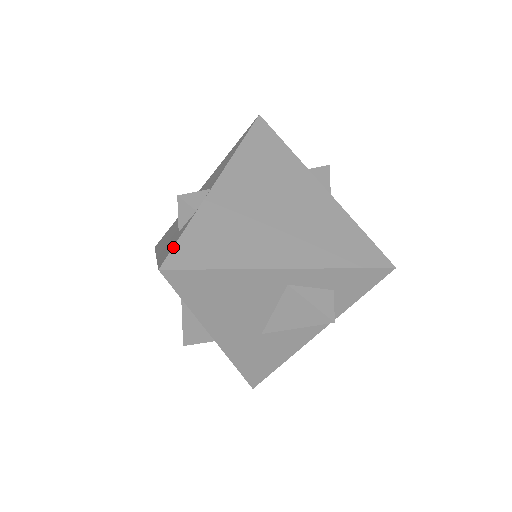
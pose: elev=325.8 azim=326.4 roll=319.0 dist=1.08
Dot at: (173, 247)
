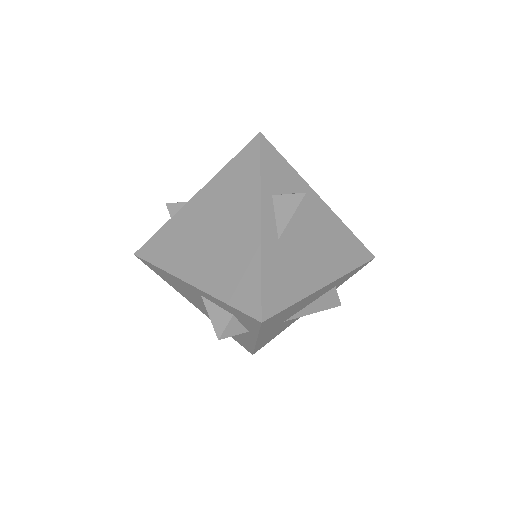
Dot at: (147, 241)
